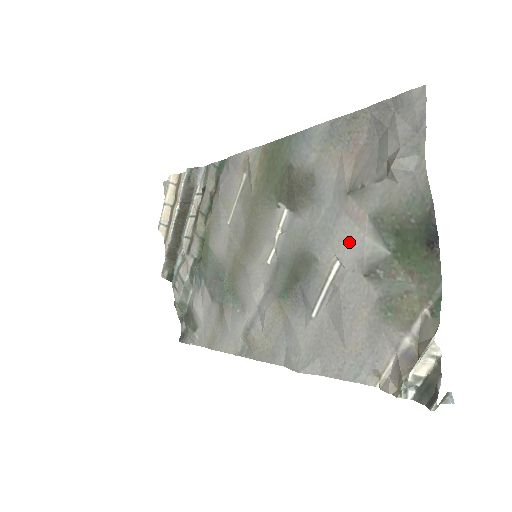
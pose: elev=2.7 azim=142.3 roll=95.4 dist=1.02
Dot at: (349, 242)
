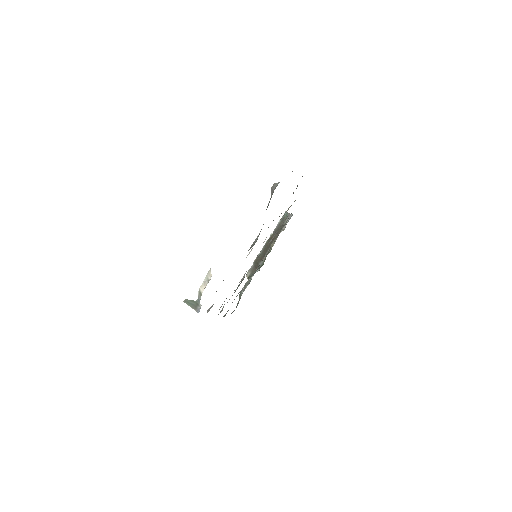
Dot at: occluded
